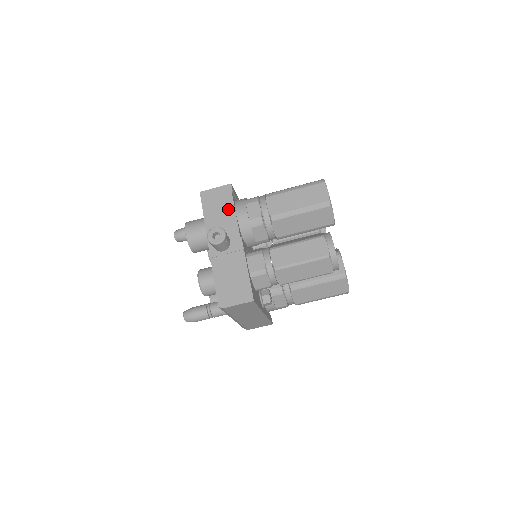
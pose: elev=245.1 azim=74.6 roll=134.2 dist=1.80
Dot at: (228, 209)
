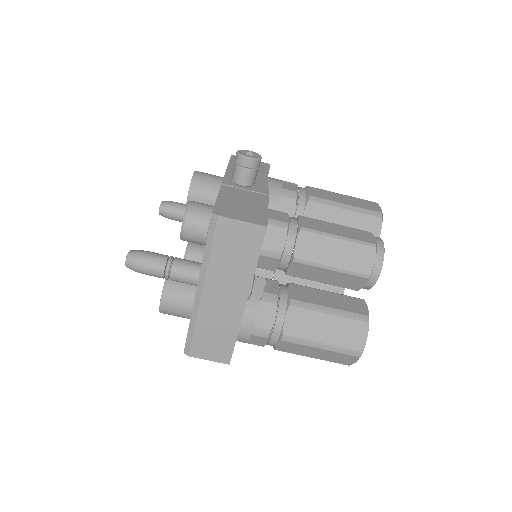
Dot at: (260, 172)
